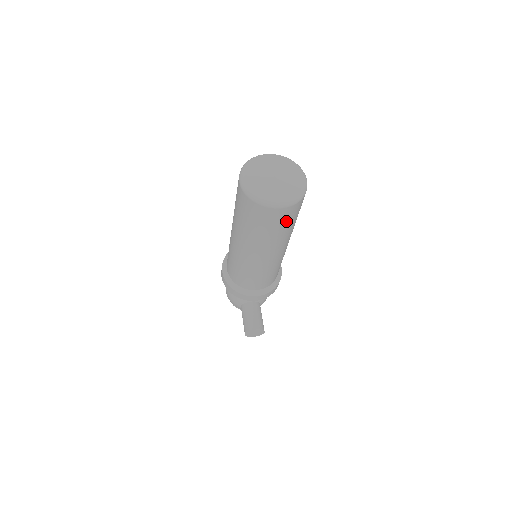
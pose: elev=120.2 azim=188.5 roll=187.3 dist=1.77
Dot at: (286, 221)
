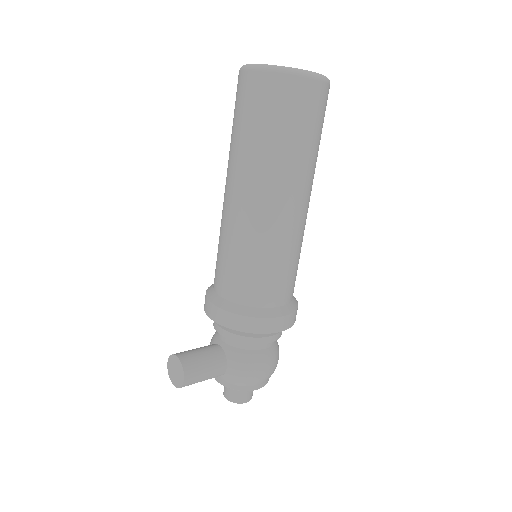
Dot at: (257, 109)
